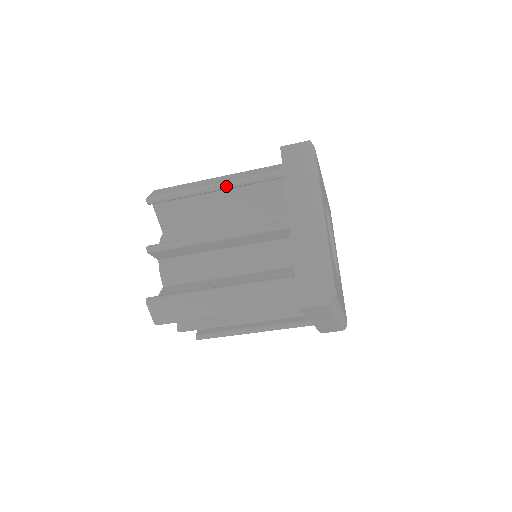
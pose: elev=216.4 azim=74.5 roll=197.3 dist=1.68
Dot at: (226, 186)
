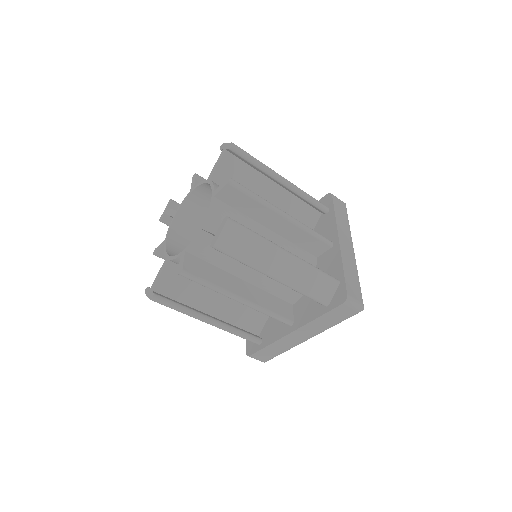
Dot at: (293, 187)
